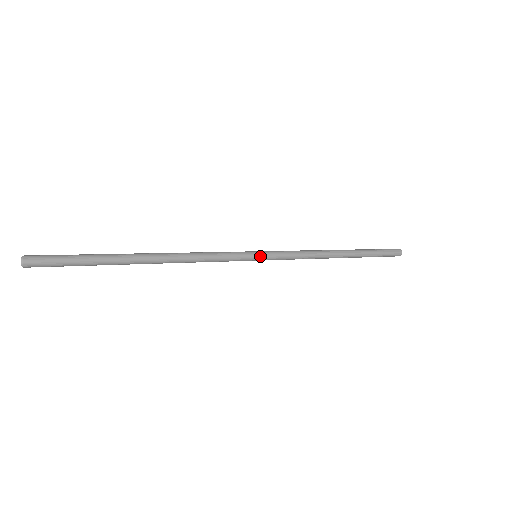
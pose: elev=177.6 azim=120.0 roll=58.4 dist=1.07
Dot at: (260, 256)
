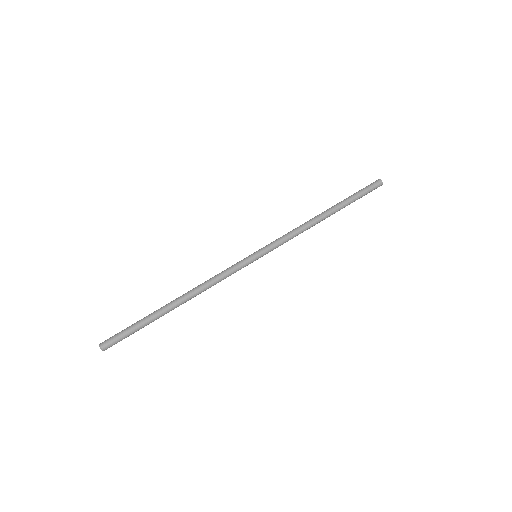
Dot at: occluded
